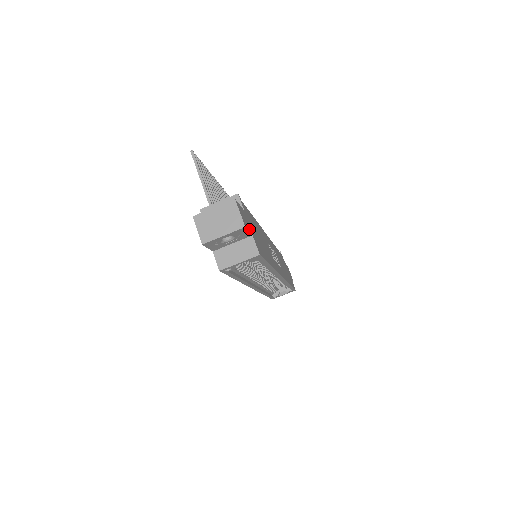
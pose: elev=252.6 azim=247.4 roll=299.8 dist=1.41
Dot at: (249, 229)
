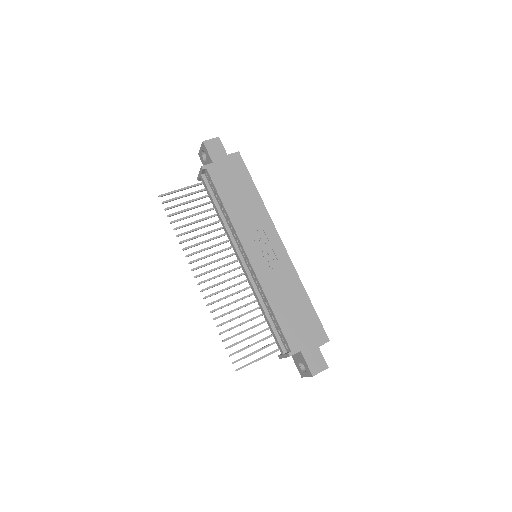
Dot at: (319, 354)
